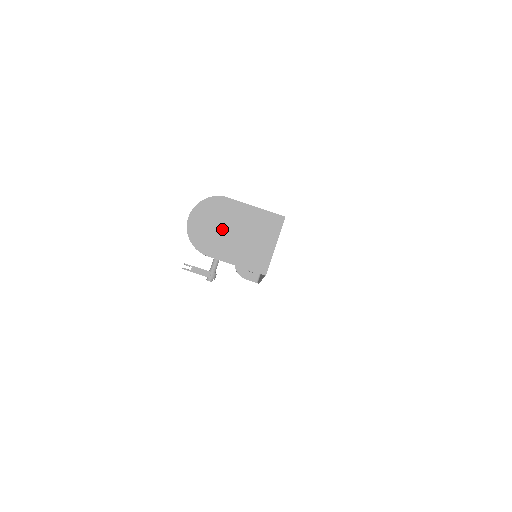
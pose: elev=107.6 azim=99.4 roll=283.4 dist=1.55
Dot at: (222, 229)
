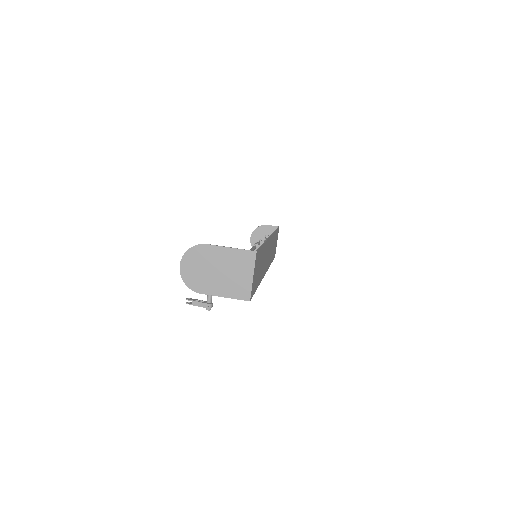
Dot at: (208, 271)
